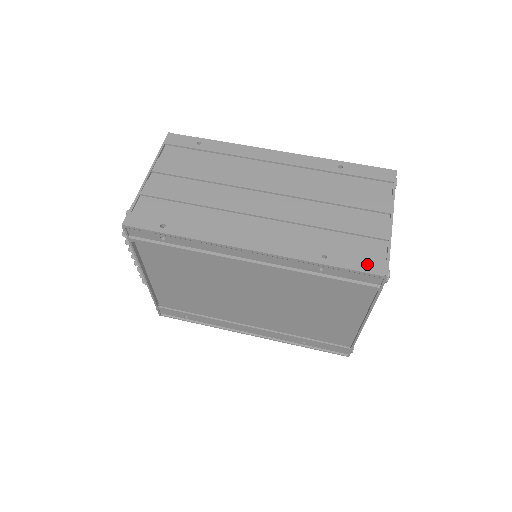
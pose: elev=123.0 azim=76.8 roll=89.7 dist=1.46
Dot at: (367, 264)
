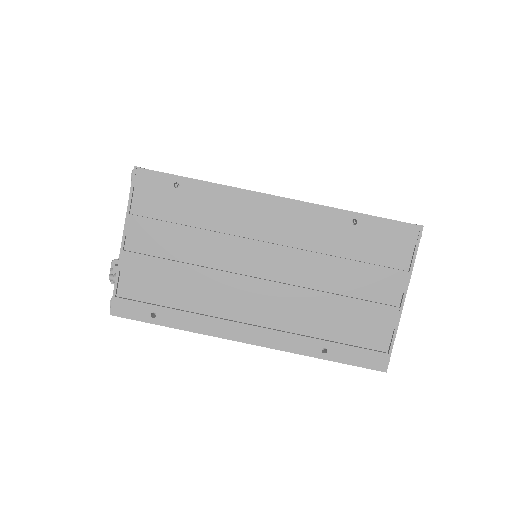
Dot at: (367, 359)
